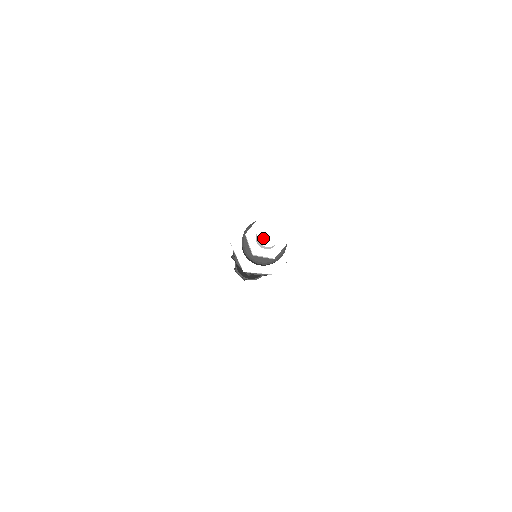
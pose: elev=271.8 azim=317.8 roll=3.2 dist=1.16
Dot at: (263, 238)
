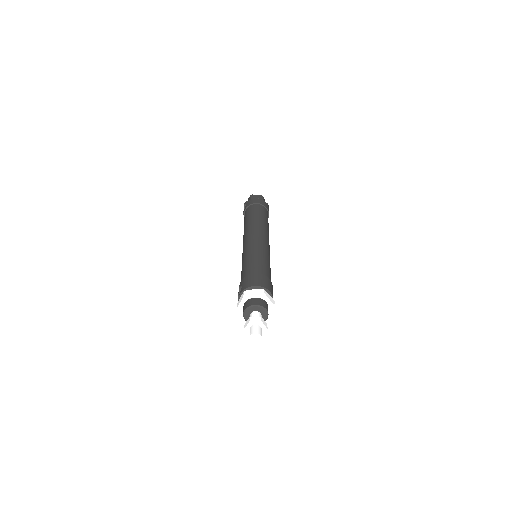
Dot at: (253, 337)
